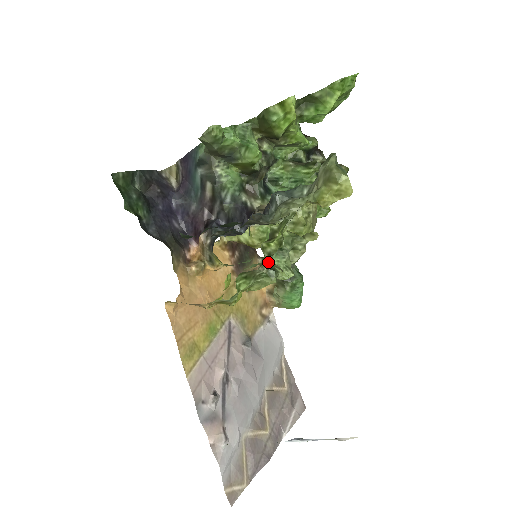
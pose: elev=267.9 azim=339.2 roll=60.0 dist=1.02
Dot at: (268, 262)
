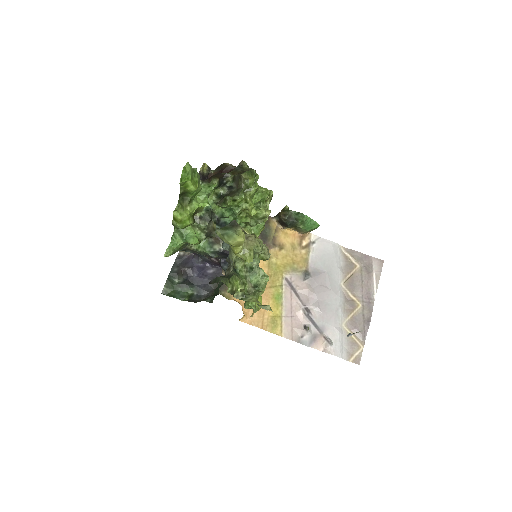
Dot at: (250, 288)
